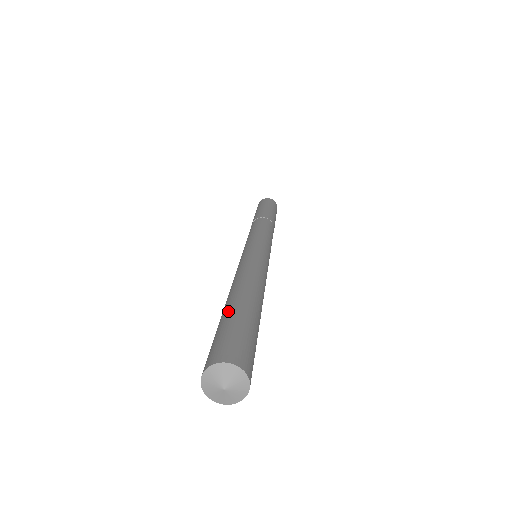
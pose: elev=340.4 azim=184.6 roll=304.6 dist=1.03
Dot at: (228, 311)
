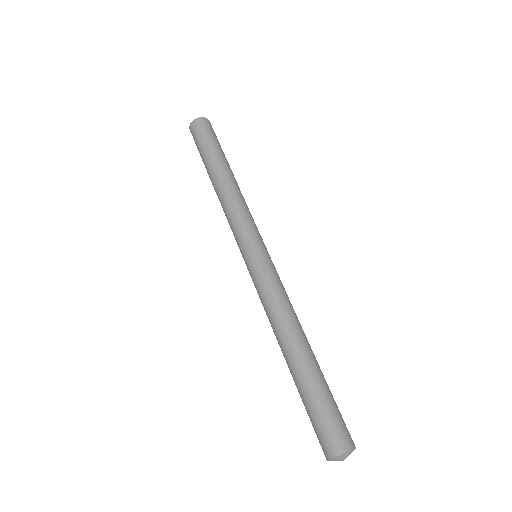
Dot at: (317, 379)
